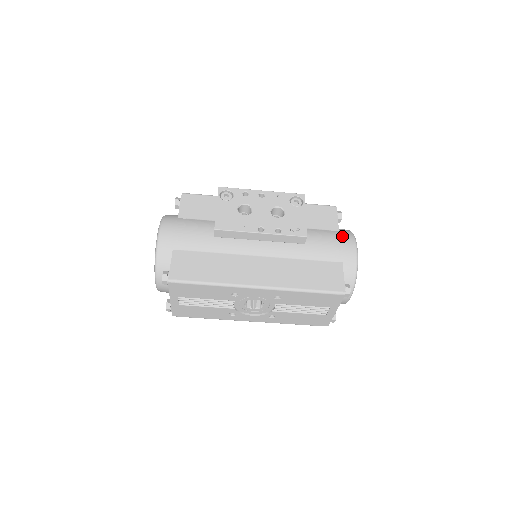
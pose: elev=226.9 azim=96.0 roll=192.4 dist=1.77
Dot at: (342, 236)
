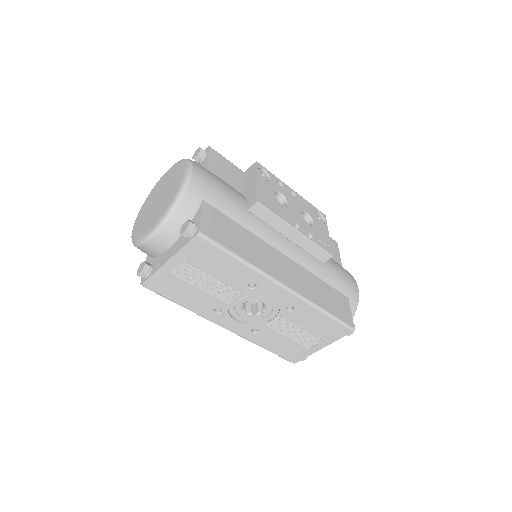
Dot at: (347, 272)
